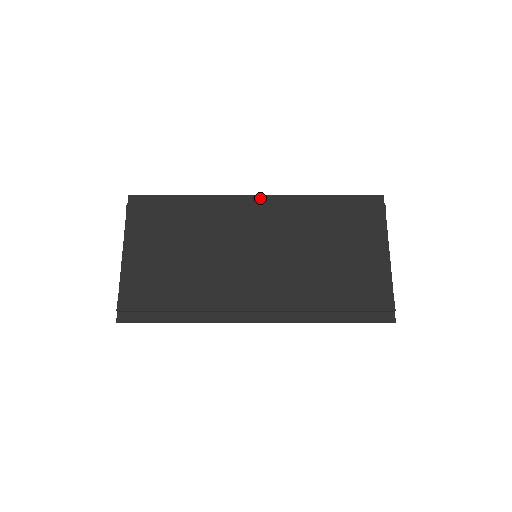
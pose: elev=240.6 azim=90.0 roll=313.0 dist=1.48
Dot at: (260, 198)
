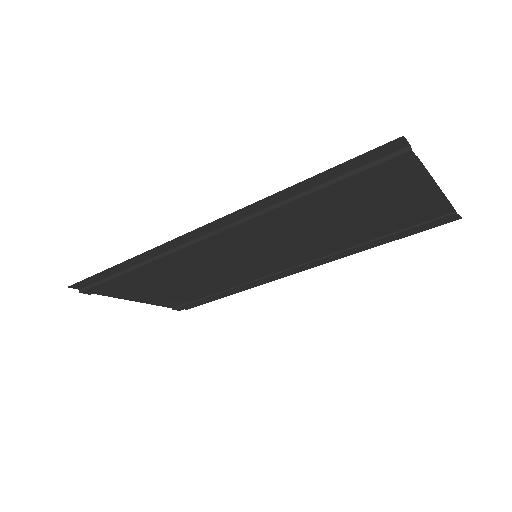
Dot at: (203, 229)
